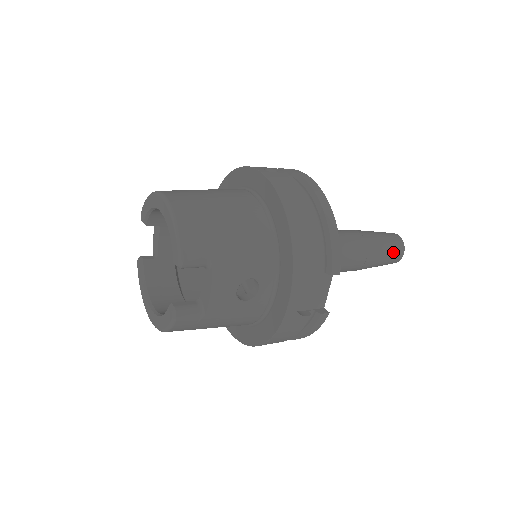
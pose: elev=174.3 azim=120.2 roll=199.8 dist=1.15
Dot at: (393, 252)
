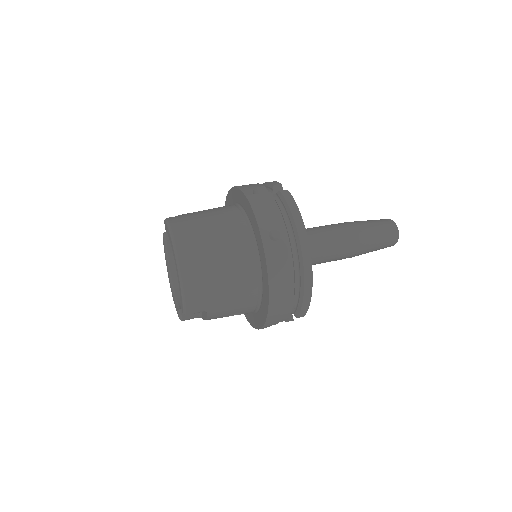
Dot at: (383, 247)
